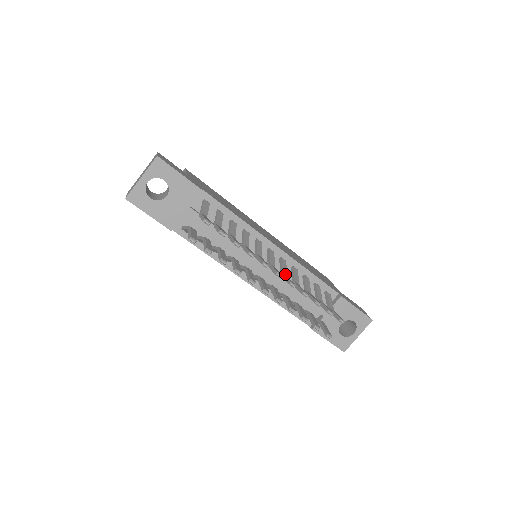
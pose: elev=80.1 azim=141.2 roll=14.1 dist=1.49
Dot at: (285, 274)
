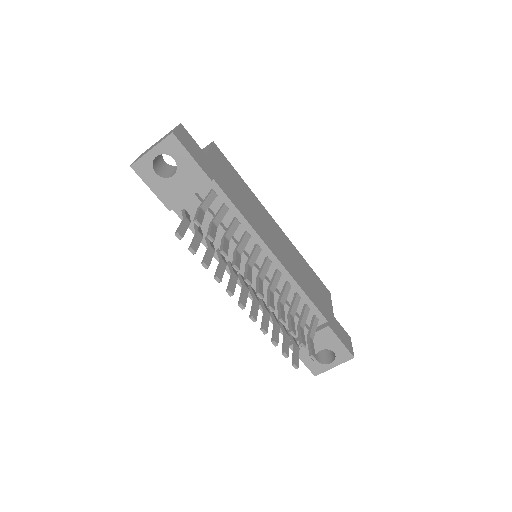
Dot at: (272, 291)
